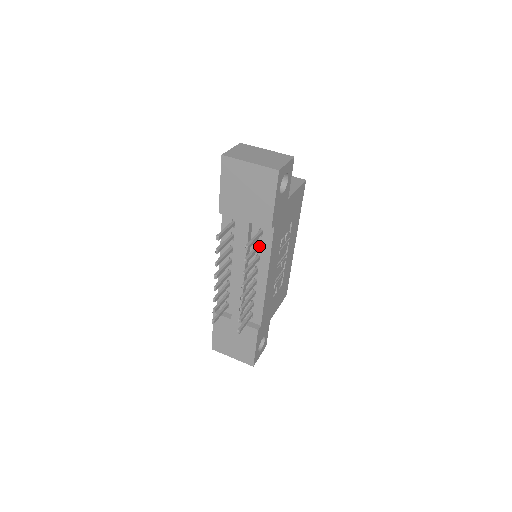
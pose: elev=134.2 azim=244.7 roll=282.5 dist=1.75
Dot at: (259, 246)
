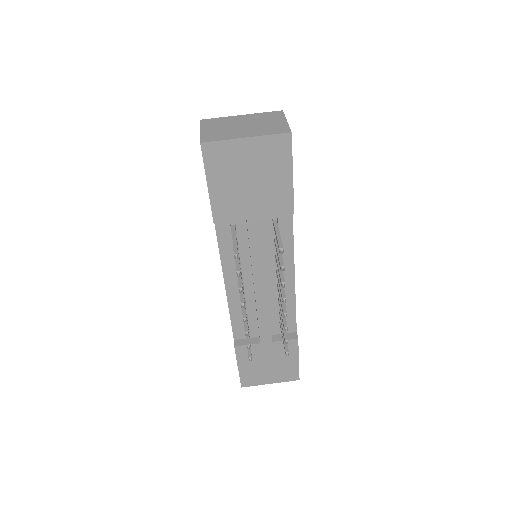
Dot at: occluded
